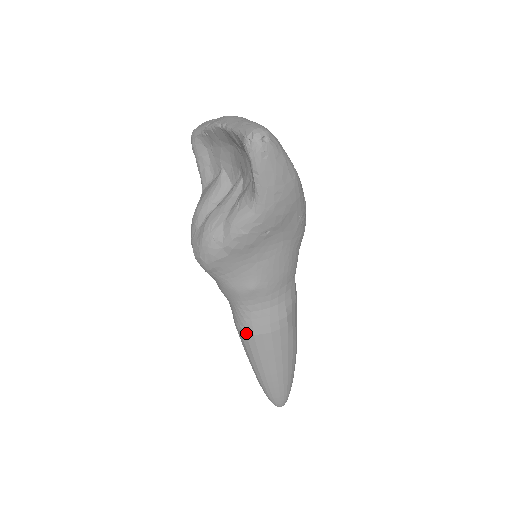
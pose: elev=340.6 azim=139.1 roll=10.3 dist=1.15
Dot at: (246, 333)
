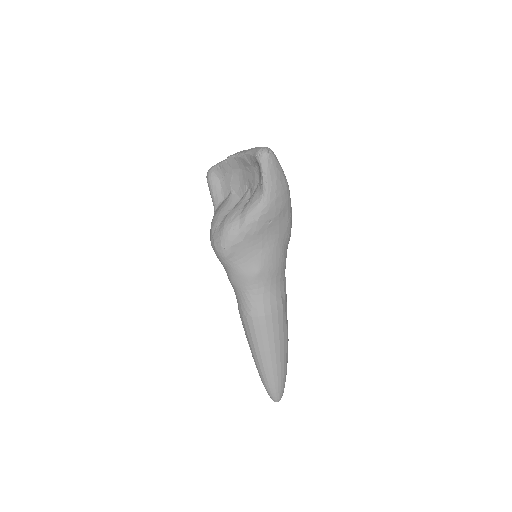
Dot at: (252, 316)
